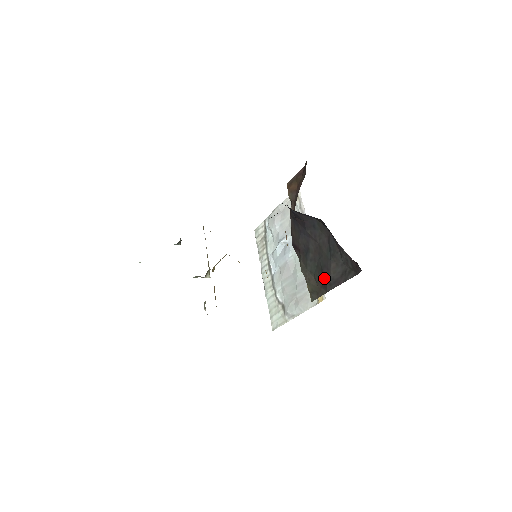
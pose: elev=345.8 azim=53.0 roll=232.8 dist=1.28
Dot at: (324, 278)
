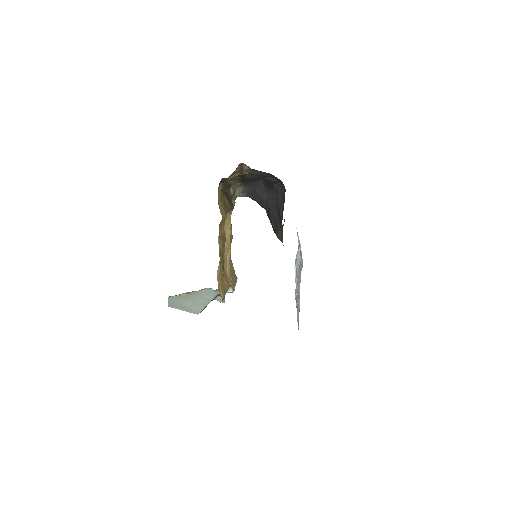
Dot at: (280, 219)
